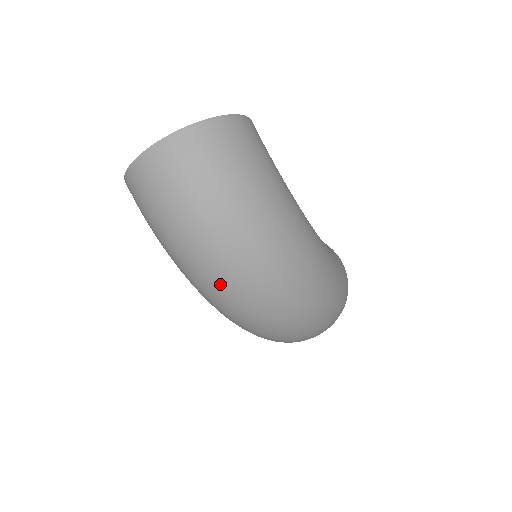
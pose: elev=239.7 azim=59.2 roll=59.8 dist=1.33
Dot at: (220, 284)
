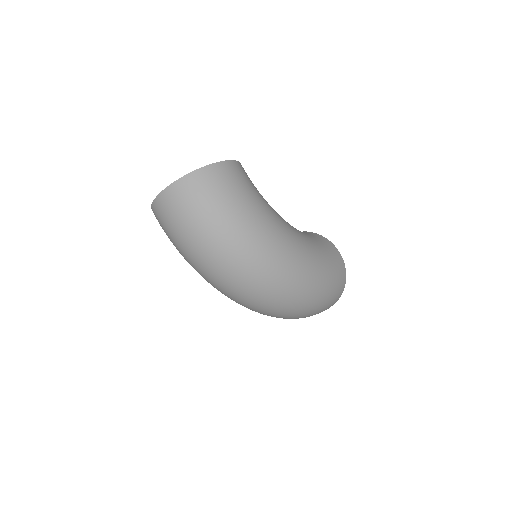
Dot at: (218, 282)
